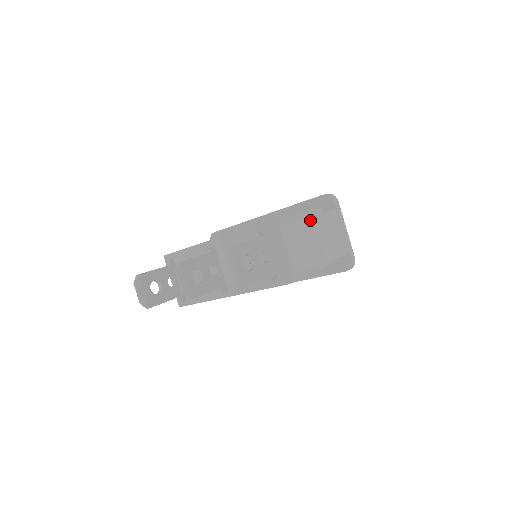
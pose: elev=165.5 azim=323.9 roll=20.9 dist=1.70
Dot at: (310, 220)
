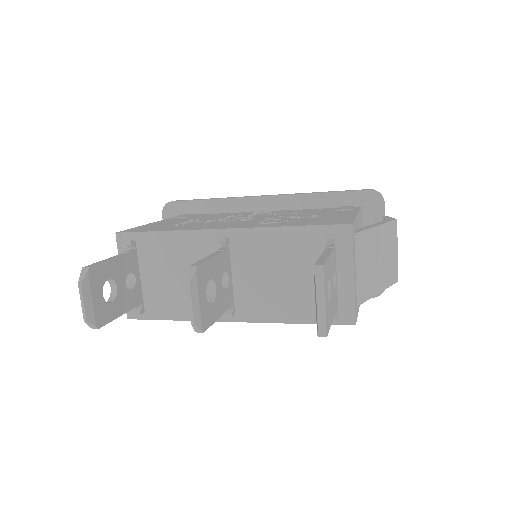
Dot at: (379, 229)
